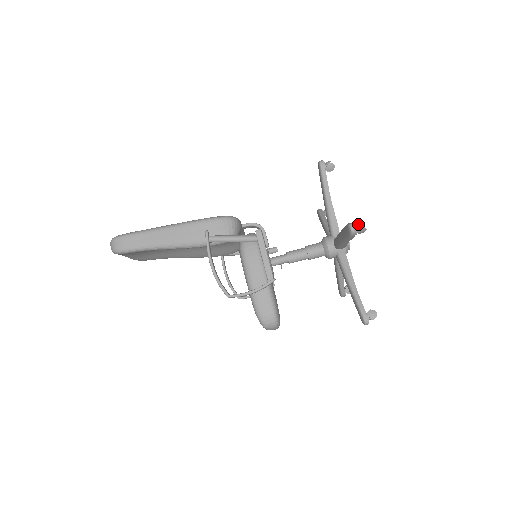
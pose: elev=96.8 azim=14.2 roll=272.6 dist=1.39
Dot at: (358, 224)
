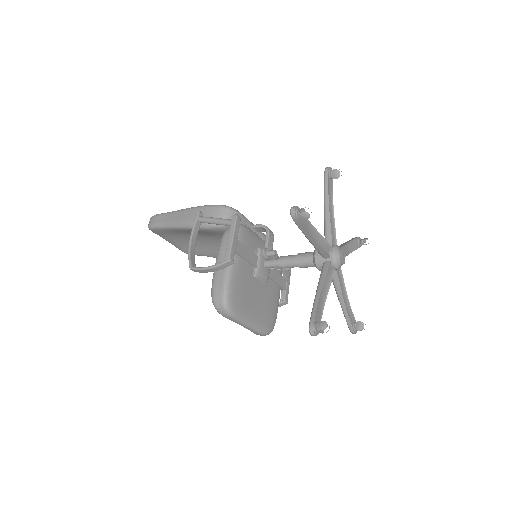
Dot at: (301, 208)
